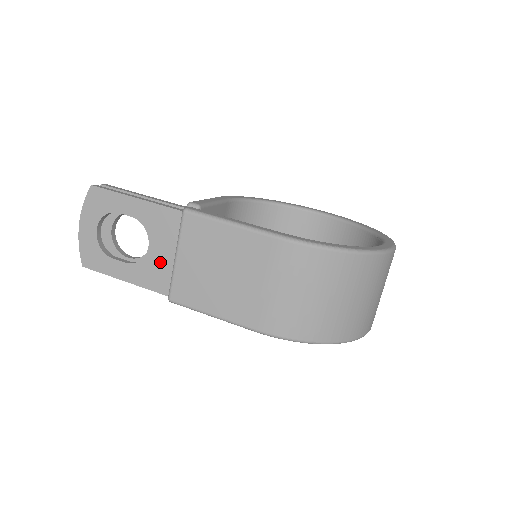
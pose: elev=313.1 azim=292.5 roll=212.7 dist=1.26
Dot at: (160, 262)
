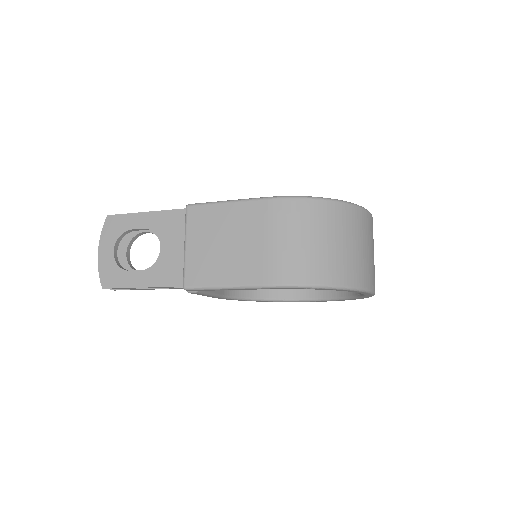
Dot at: (172, 258)
